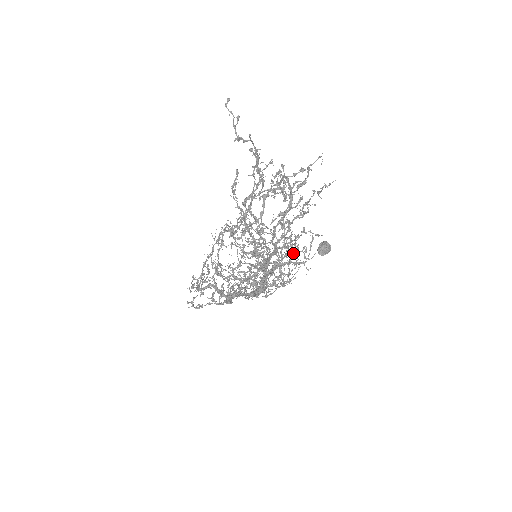
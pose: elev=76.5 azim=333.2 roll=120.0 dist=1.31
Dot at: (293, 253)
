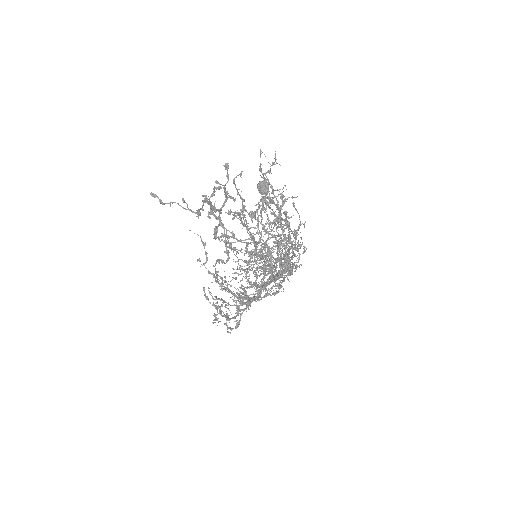
Dot at: occluded
